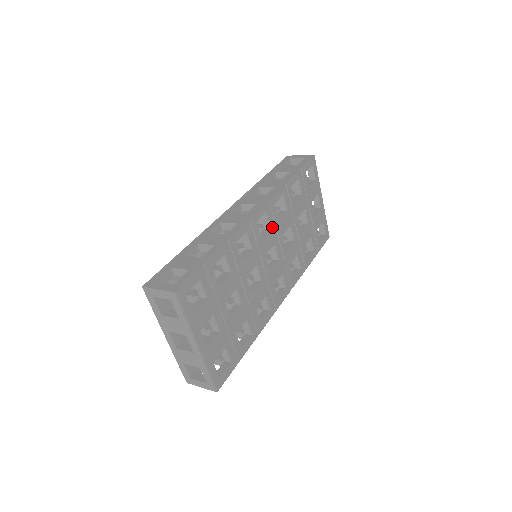
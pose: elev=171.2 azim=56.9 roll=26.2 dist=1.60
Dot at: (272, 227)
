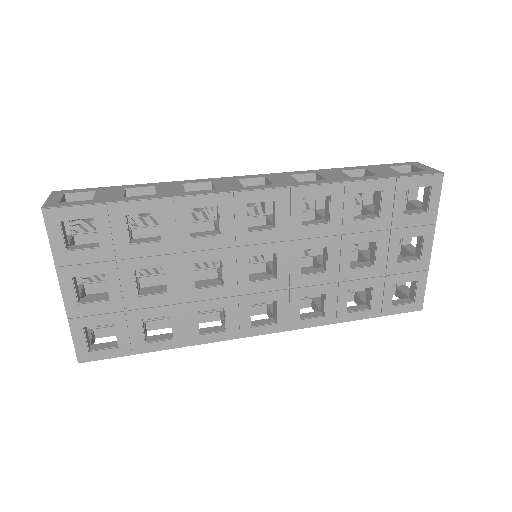
Dot at: (281, 227)
